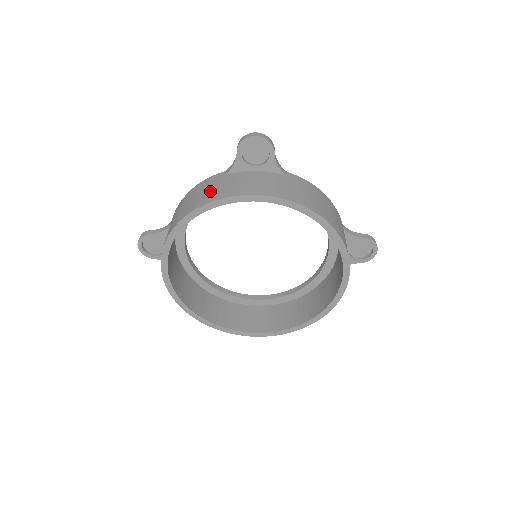
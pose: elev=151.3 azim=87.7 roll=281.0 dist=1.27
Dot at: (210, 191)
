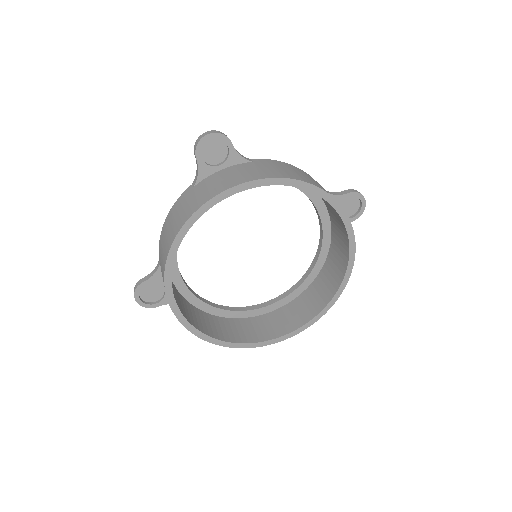
Dot at: (187, 206)
